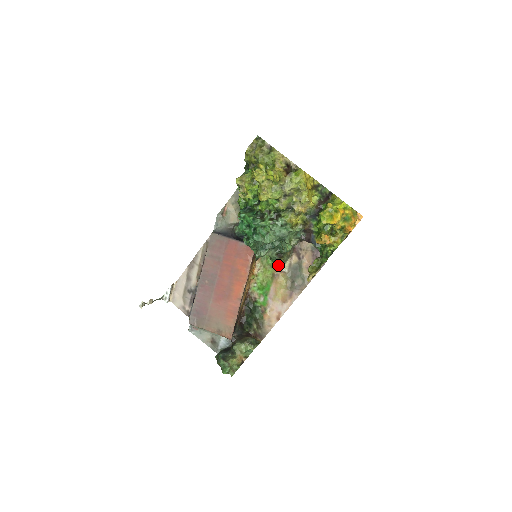
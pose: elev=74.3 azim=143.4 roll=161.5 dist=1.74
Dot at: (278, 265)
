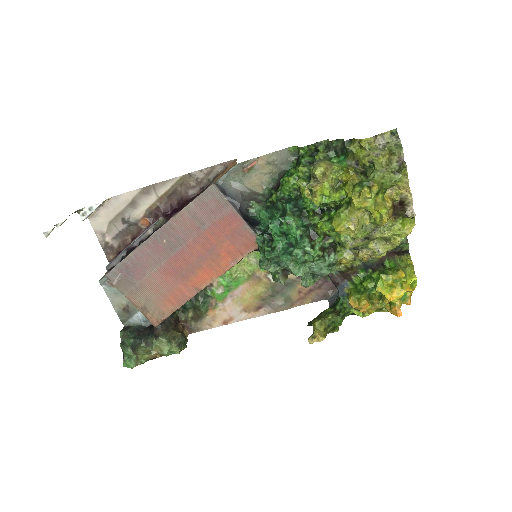
Dot at: (274, 280)
